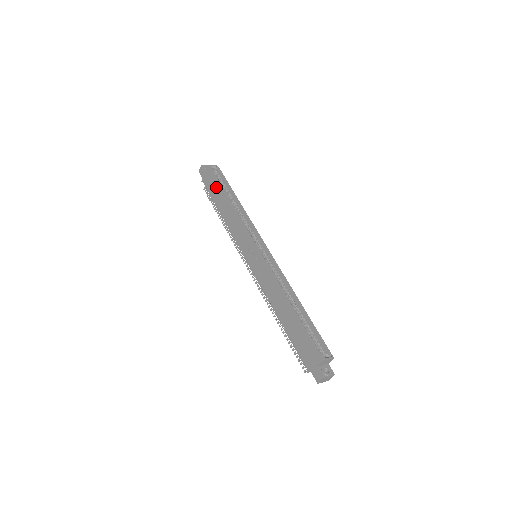
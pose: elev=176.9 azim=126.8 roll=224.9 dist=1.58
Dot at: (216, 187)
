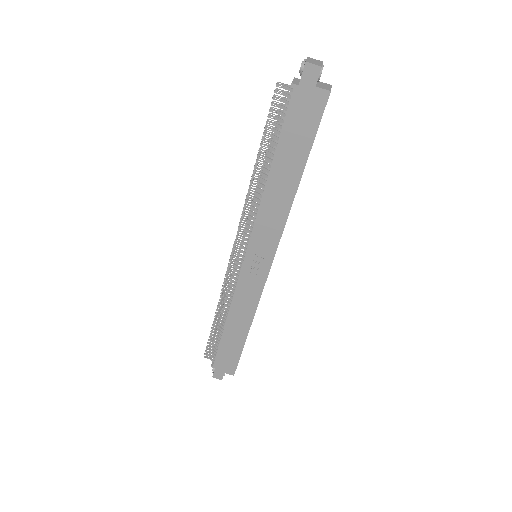
Dot at: (304, 141)
